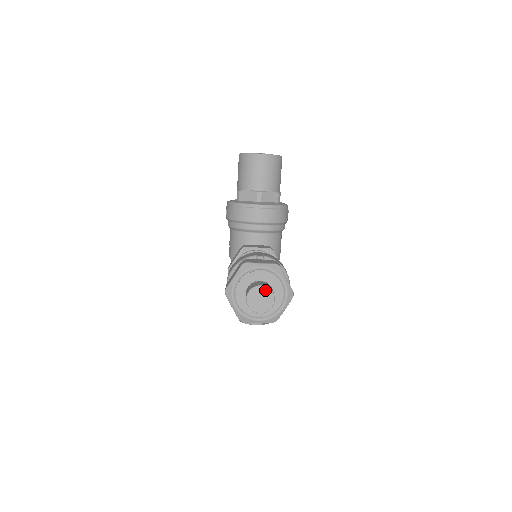
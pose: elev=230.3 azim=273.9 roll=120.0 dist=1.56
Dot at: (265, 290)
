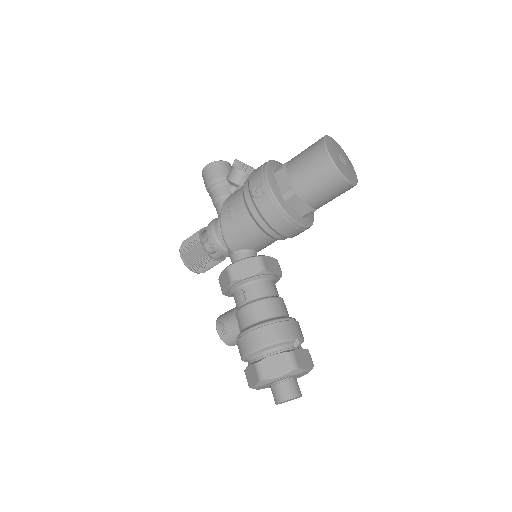
Dot at: (298, 397)
